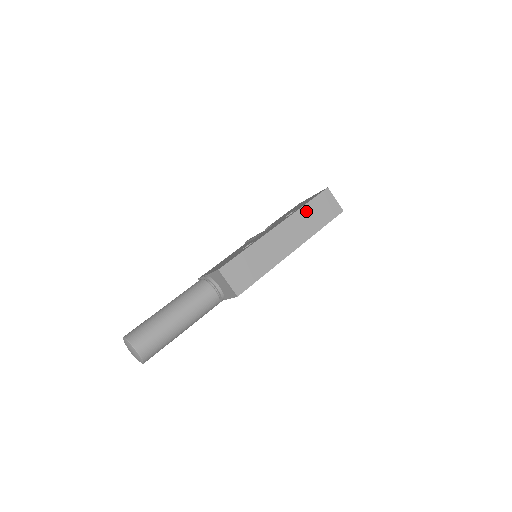
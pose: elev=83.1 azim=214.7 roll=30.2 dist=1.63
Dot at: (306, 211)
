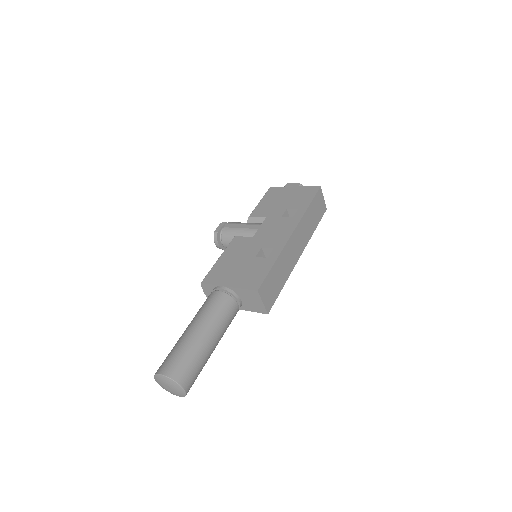
Dot at: (308, 214)
